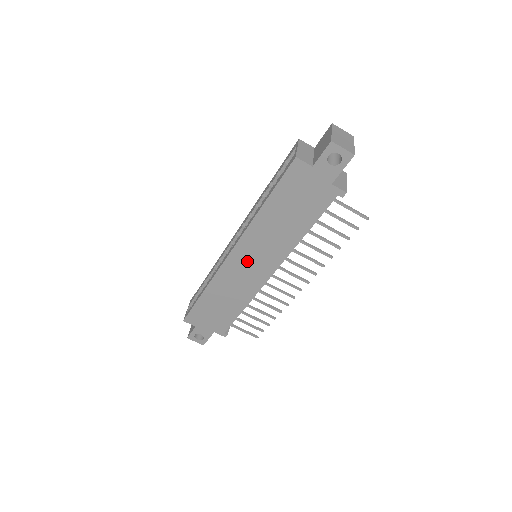
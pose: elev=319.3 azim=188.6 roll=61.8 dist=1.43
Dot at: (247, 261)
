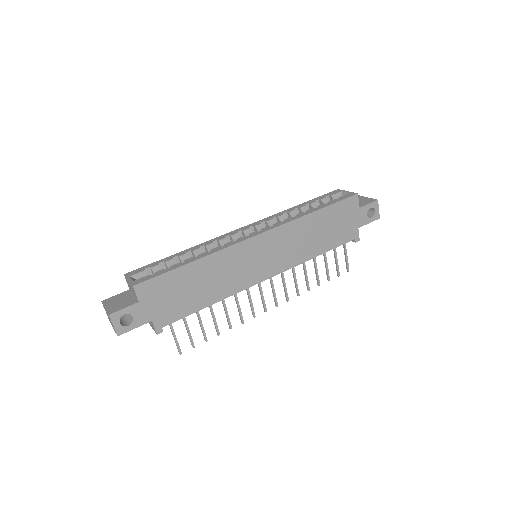
Dot at: (263, 252)
